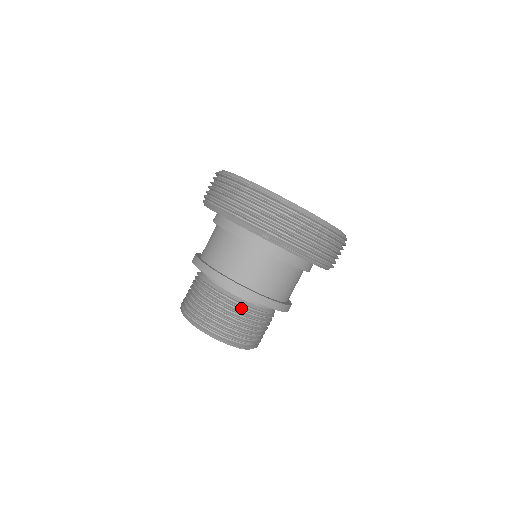
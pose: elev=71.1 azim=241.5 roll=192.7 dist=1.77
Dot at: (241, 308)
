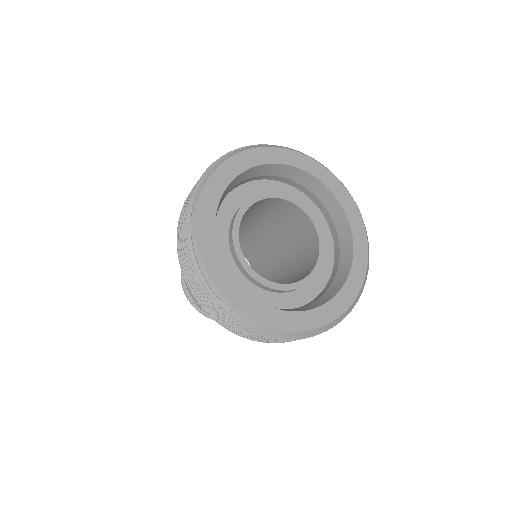
Dot at: occluded
